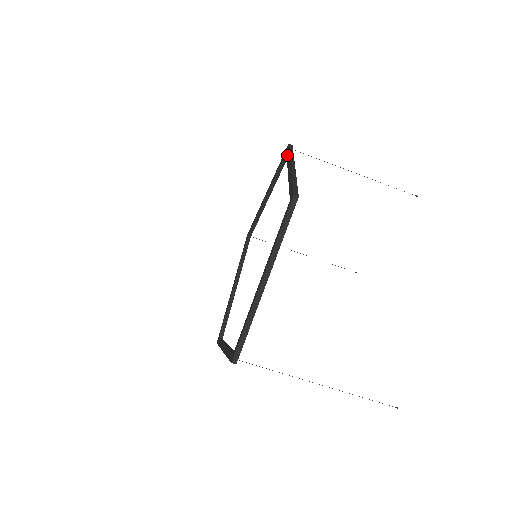
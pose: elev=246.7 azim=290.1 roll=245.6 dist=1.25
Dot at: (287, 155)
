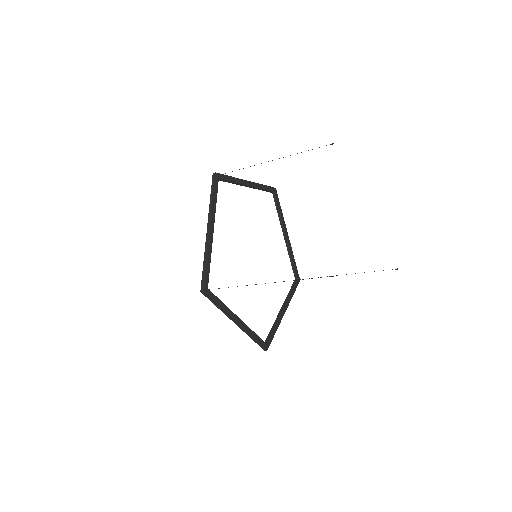
Dot at: (215, 301)
